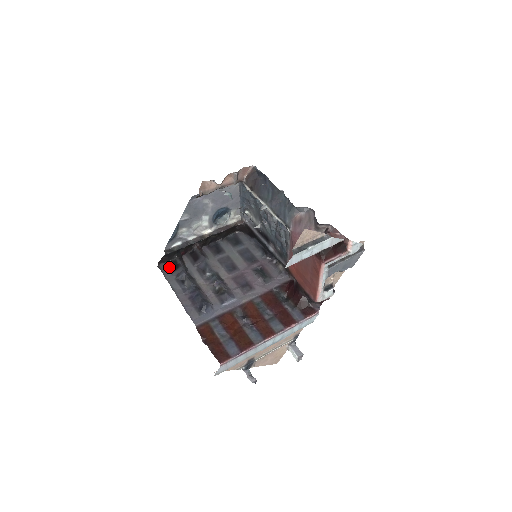
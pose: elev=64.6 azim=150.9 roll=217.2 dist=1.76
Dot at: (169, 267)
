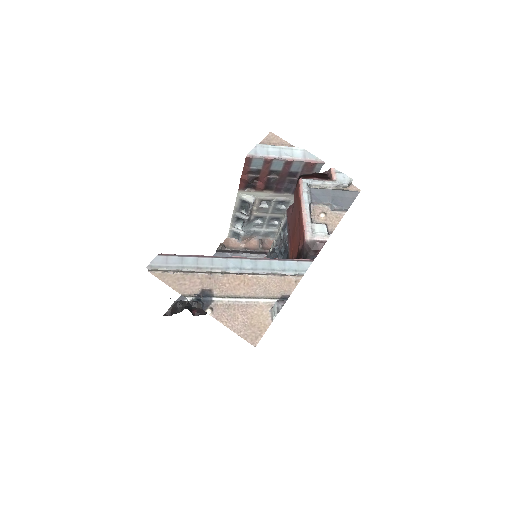
Dot at: occluded
